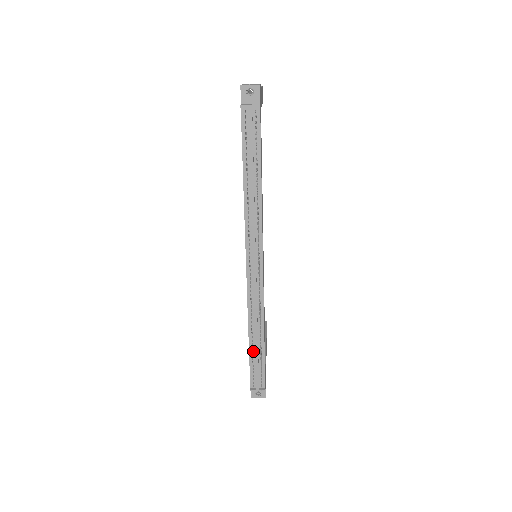
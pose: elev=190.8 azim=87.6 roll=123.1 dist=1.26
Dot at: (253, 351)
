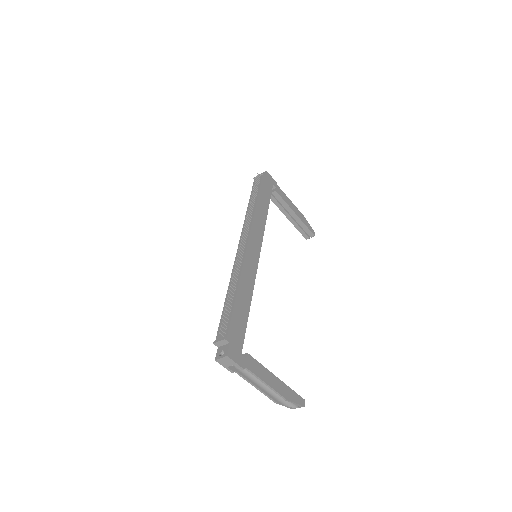
Dot at: occluded
